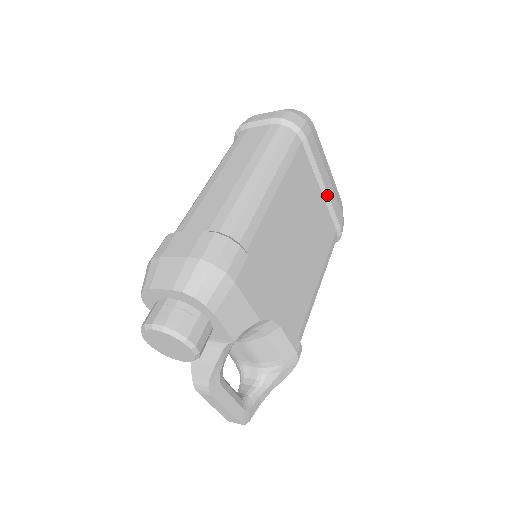
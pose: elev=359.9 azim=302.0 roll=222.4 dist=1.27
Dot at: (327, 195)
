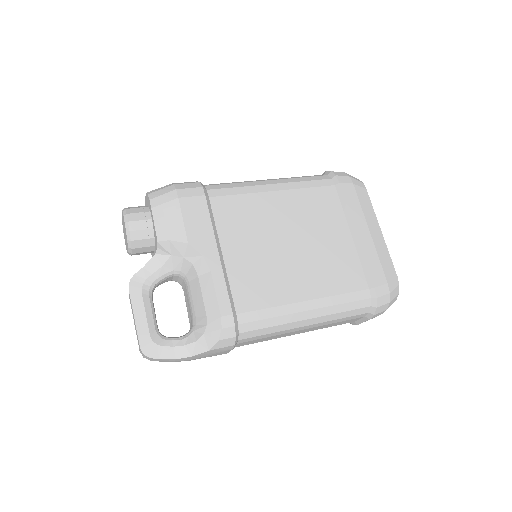
Dot at: (358, 242)
